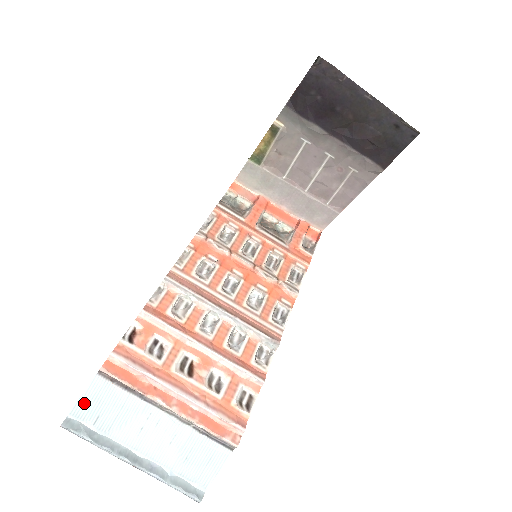
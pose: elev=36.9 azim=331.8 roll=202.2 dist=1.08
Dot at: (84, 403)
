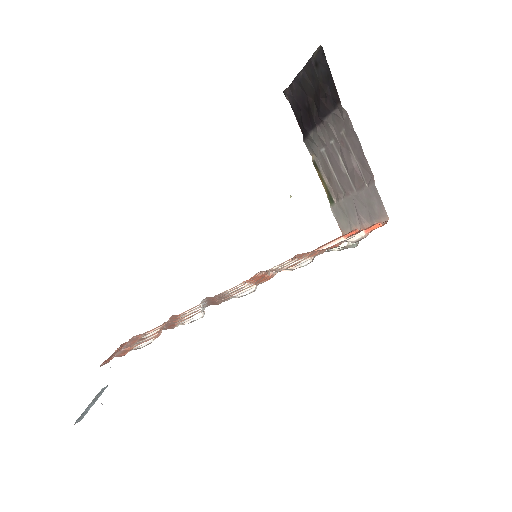
Dot at: occluded
